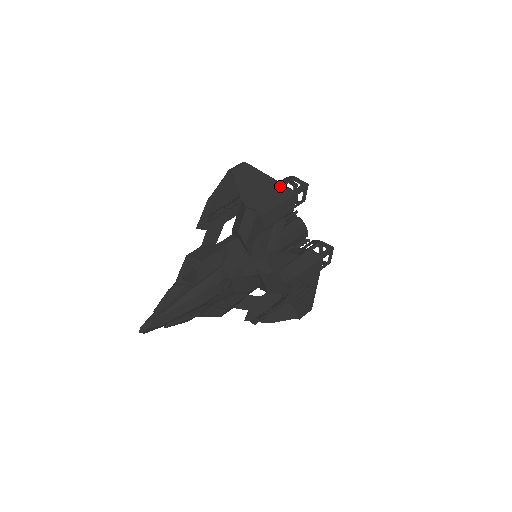
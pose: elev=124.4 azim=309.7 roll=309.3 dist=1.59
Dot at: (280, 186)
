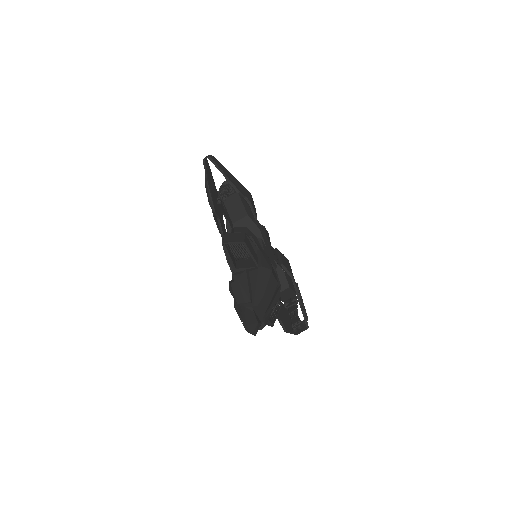
Dot at: (240, 184)
